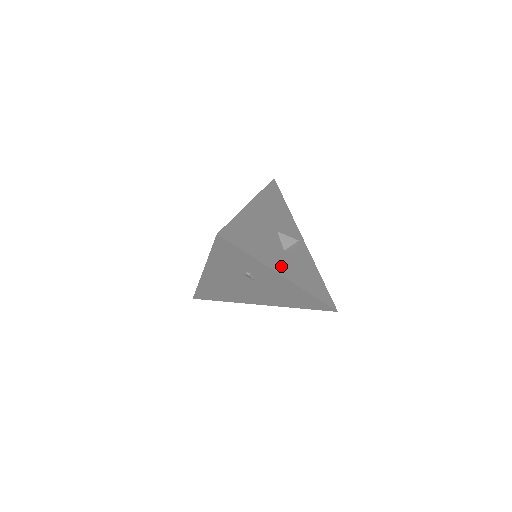
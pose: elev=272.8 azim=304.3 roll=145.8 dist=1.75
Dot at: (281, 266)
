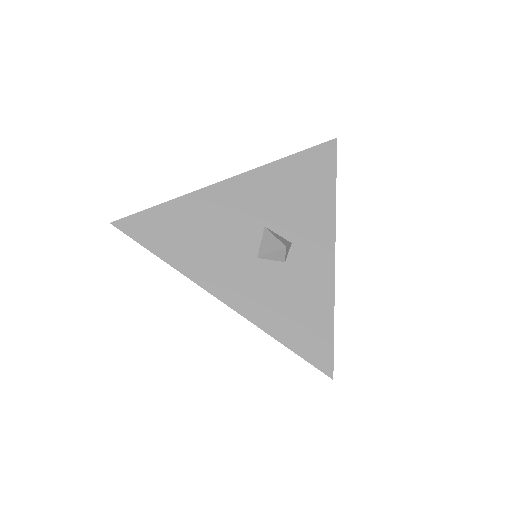
Dot at: (226, 281)
